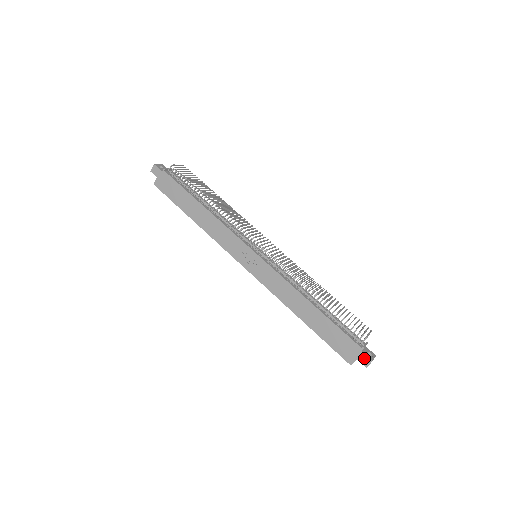
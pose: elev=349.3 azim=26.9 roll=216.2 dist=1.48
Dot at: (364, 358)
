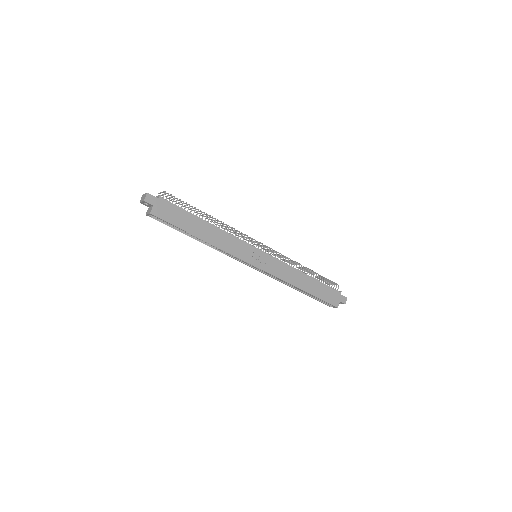
Dot at: (343, 298)
